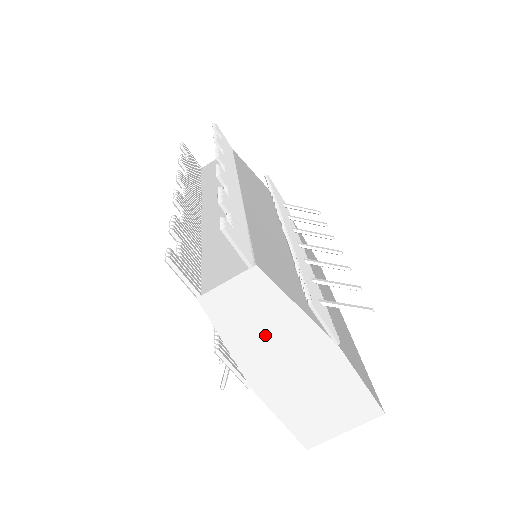
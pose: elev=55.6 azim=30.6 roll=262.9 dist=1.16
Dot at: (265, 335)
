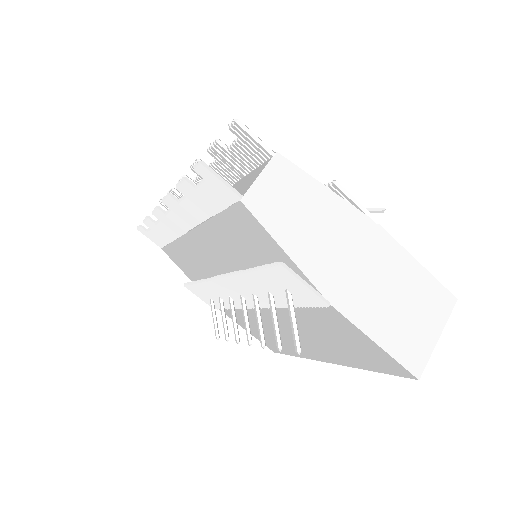
Dot at: (315, 229)
